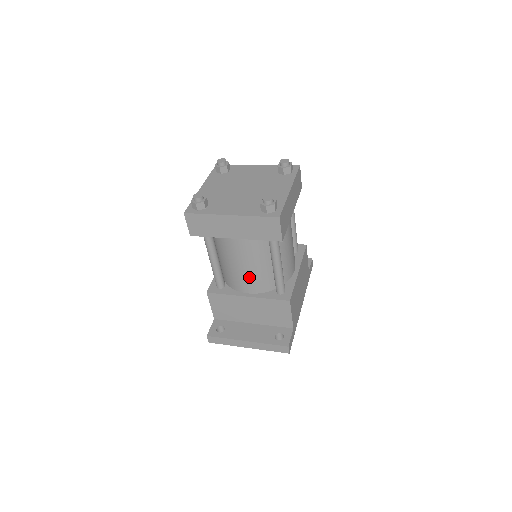
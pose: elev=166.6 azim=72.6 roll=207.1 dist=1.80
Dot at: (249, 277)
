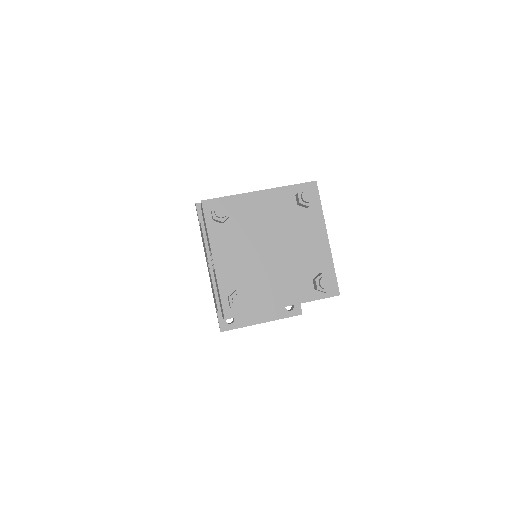
Dot at: occluded
